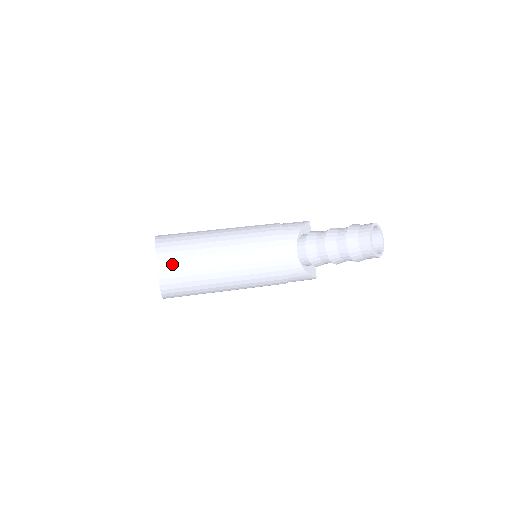
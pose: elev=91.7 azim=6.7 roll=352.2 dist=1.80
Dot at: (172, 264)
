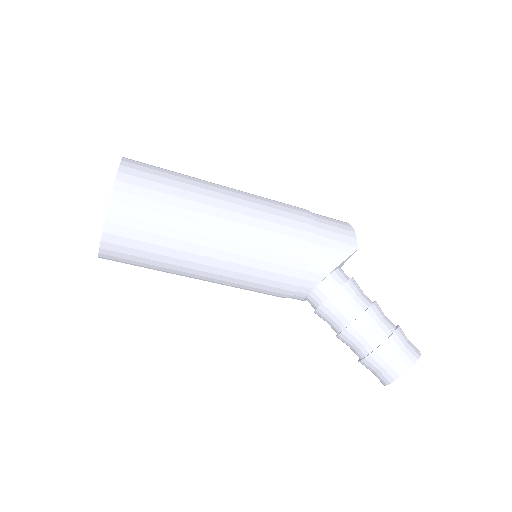
Dot at: (124, 253)
